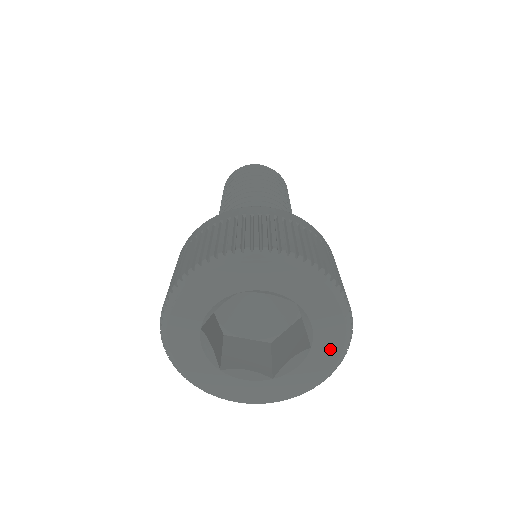
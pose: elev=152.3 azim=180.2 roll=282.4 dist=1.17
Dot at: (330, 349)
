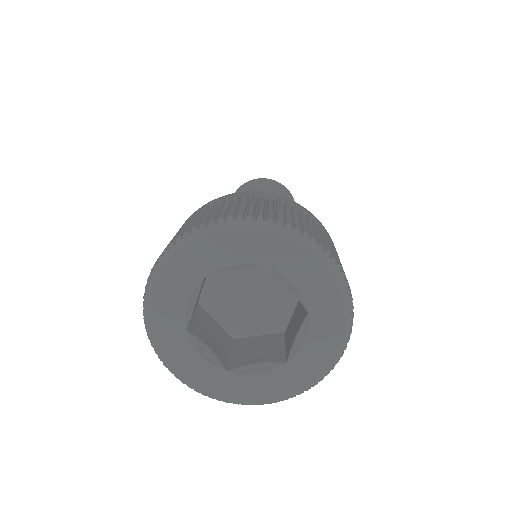
Dot at: (329, 308)
